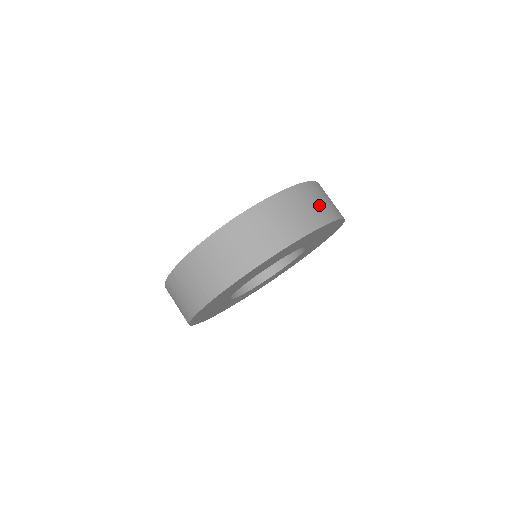
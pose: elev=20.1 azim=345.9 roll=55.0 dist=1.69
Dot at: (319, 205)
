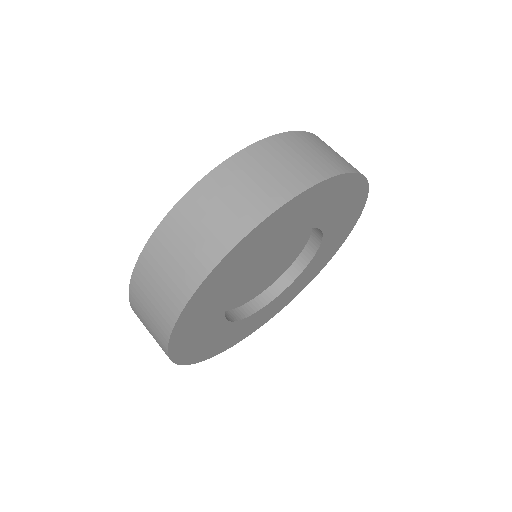
Dot at: occluded
